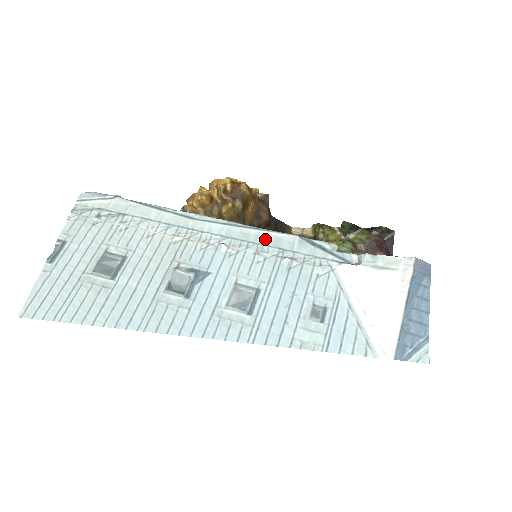
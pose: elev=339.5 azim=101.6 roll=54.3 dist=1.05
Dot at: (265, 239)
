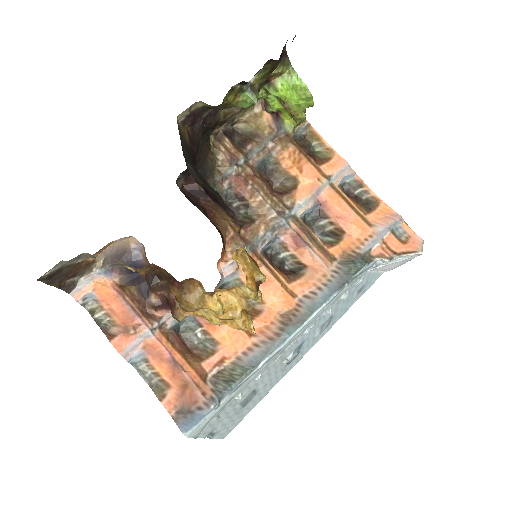
Dot at: (329, 305)
